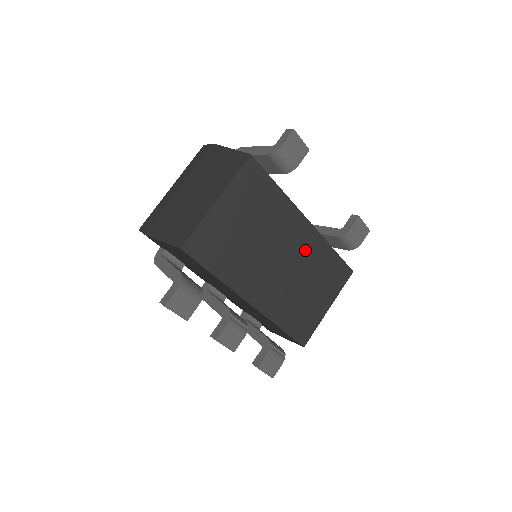
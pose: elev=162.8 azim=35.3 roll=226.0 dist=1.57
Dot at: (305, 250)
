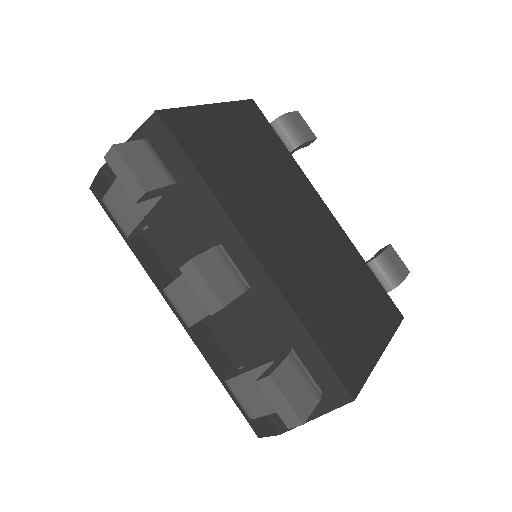
Dot at: (329, 238)
